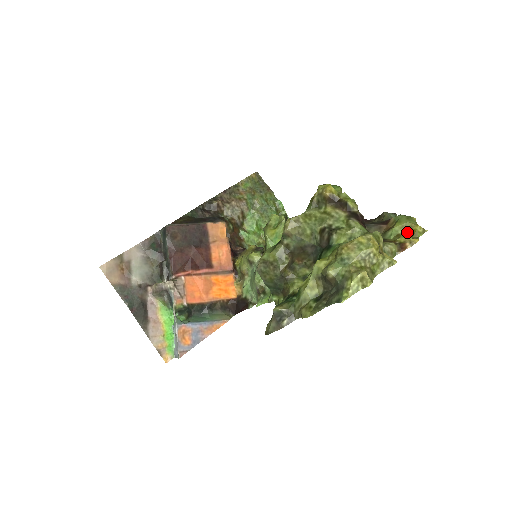
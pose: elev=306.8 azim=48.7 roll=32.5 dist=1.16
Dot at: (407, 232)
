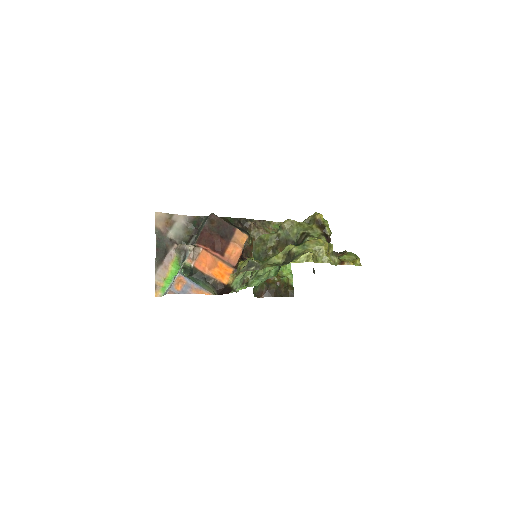
Dot at: (350, 261)
